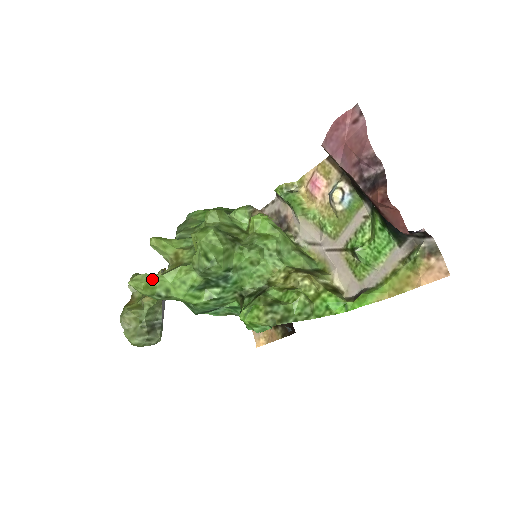
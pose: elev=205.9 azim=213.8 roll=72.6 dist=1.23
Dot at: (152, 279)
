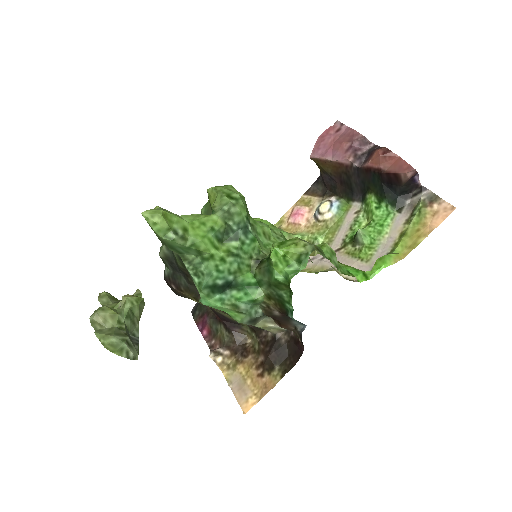
Dot at: (170, 213)
